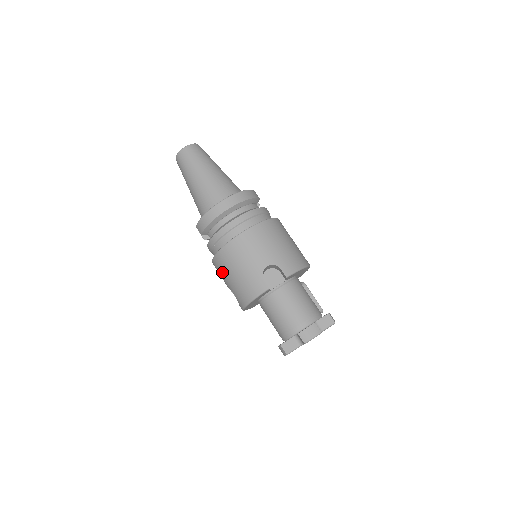
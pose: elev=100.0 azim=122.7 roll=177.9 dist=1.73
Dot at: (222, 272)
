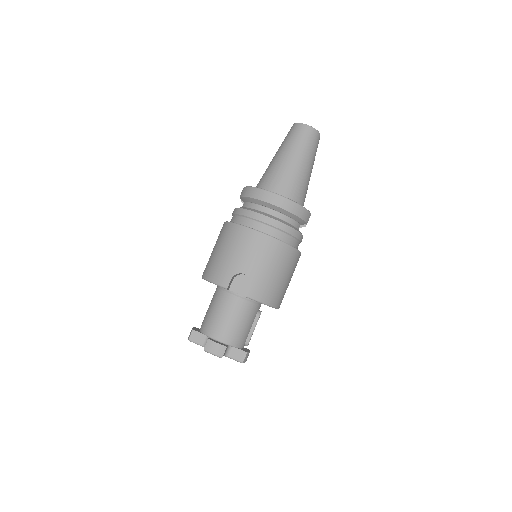
Dot at: (219, 238)
